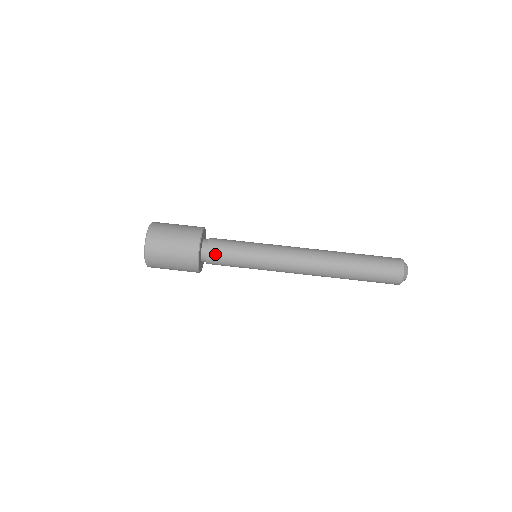
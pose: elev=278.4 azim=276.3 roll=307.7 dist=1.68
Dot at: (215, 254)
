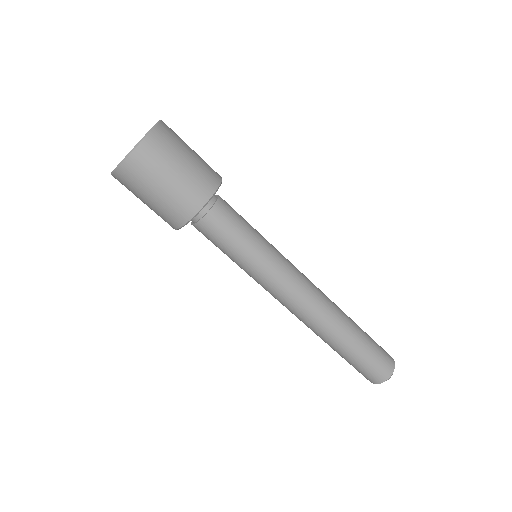
Dot at: (205, 232)
